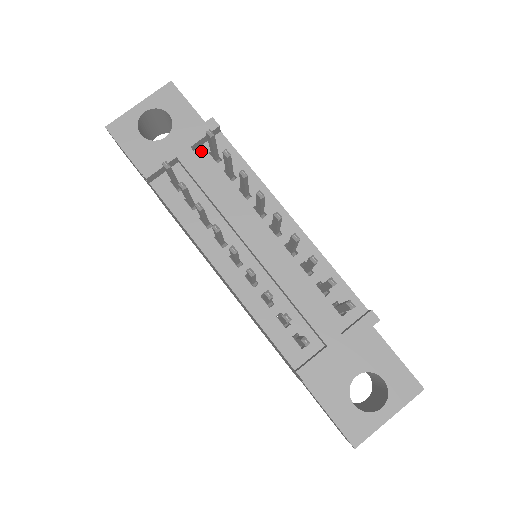
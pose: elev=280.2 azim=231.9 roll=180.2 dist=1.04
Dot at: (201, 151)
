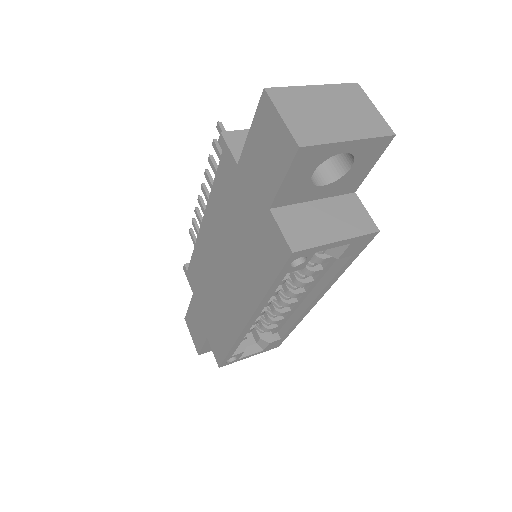
Dot at: occluded
